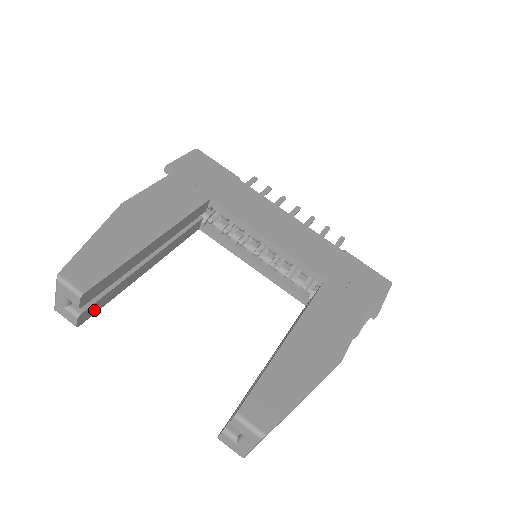
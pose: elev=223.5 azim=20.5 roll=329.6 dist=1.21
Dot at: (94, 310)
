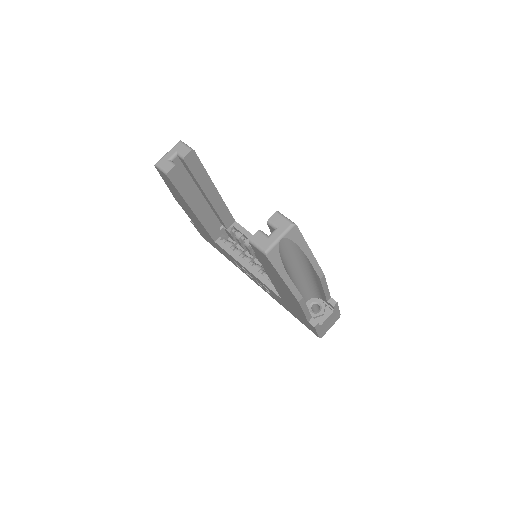
Dot at: (176, 180)
